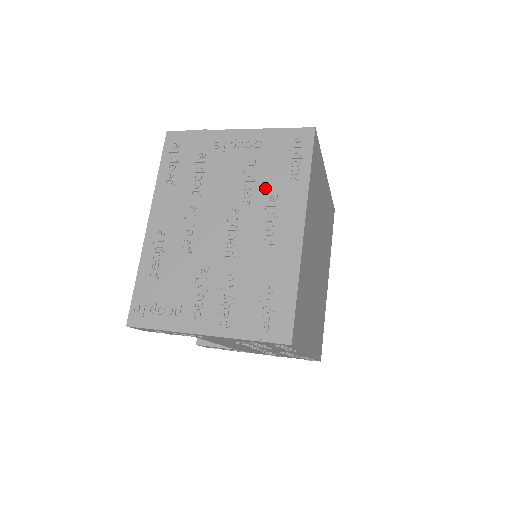
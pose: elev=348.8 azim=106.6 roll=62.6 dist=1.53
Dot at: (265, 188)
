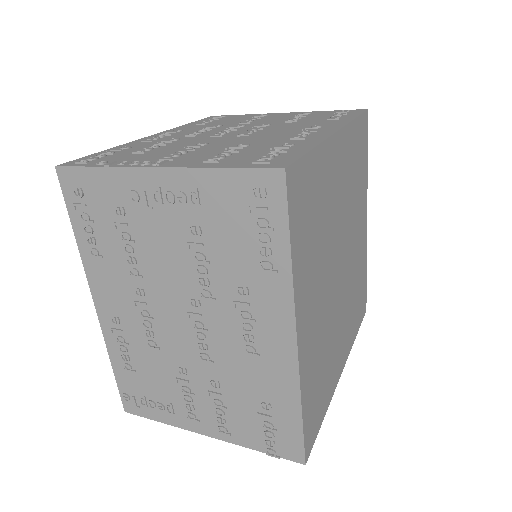
Dot at: (227, 275)
